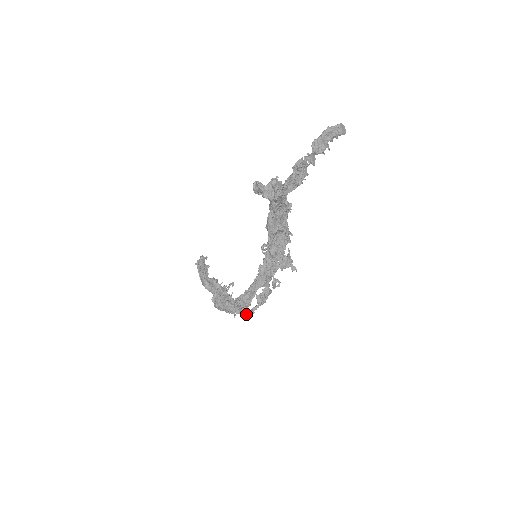
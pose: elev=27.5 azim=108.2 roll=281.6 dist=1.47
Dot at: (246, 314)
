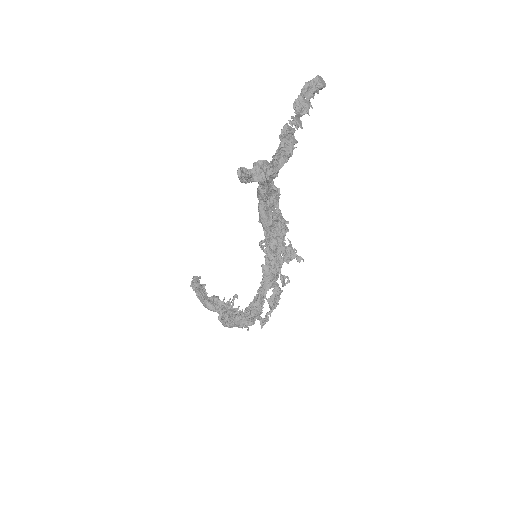
Dot at: (260, 323)
